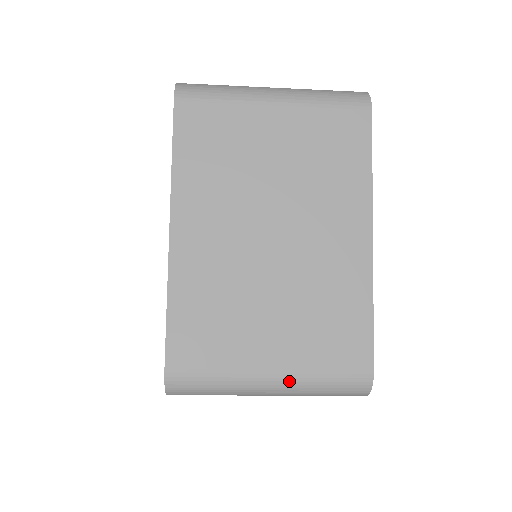
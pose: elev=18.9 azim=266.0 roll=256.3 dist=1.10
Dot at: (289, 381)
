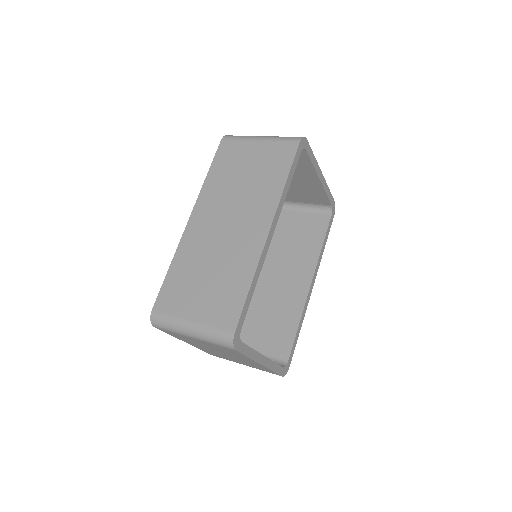
Dot at: occluded
